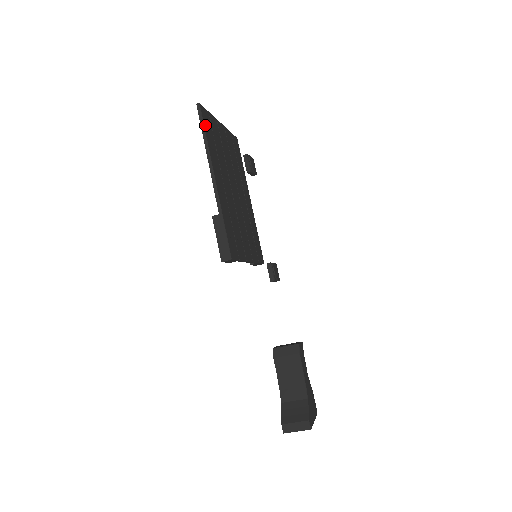
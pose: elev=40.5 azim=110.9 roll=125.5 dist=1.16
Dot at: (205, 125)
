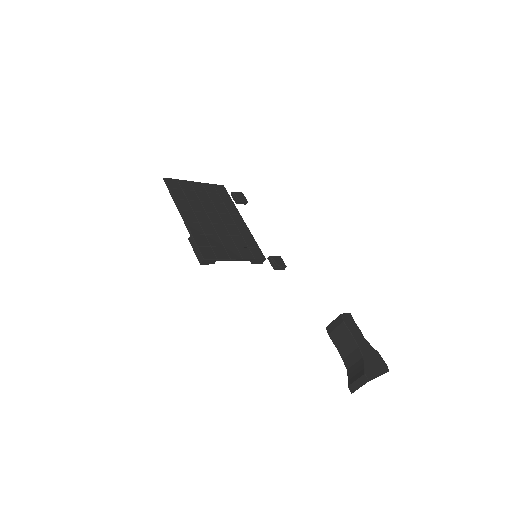
Dot at: (171, 188)
